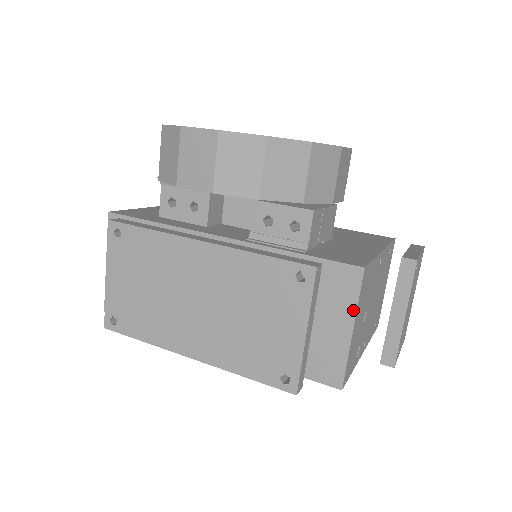
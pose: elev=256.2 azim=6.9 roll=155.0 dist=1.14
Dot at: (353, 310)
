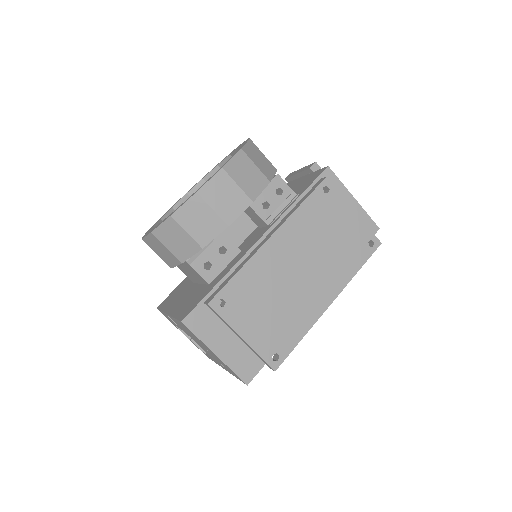
Dot at: (345, 189)
